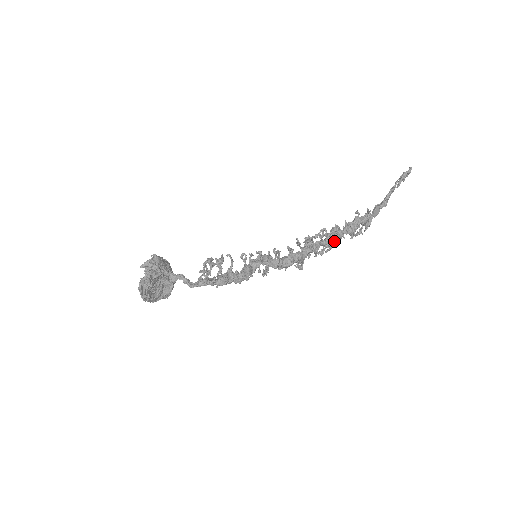
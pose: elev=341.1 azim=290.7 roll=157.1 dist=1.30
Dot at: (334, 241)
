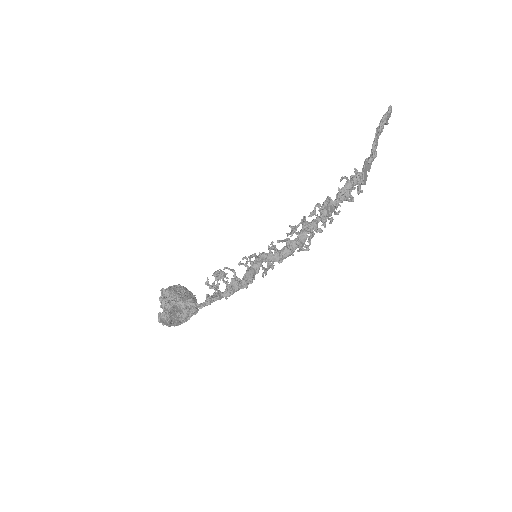
Dot at: (330, 214)
